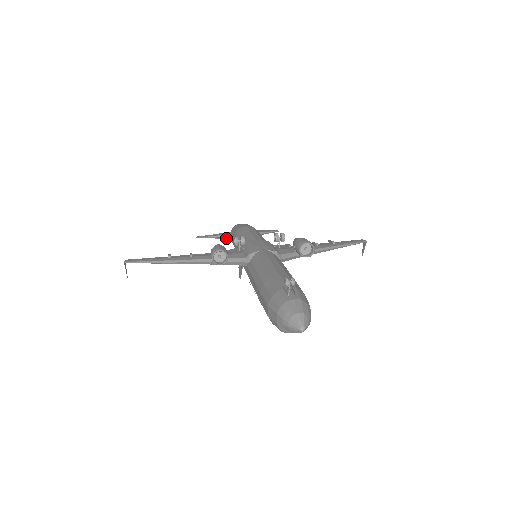
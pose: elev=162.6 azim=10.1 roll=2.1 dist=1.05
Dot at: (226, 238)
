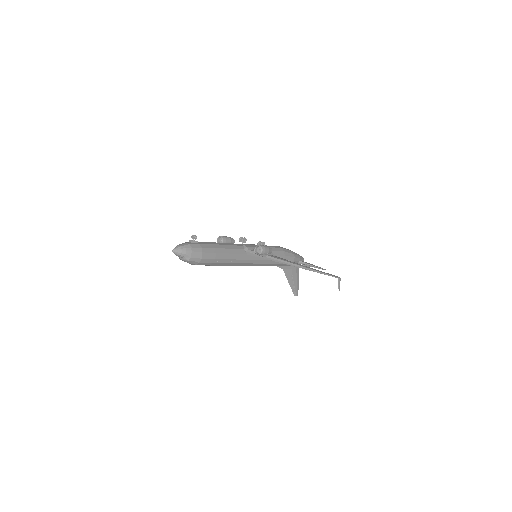
Dot at: occluded
